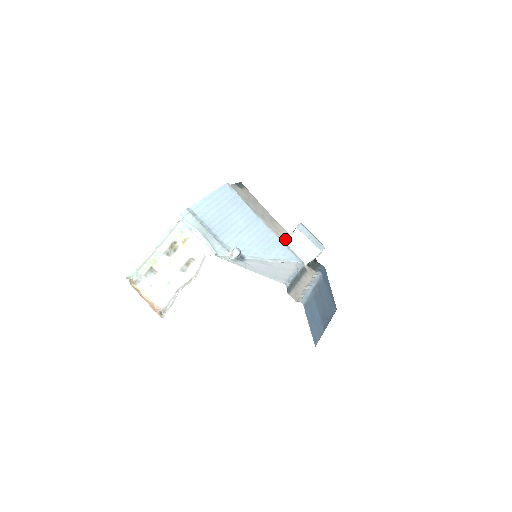
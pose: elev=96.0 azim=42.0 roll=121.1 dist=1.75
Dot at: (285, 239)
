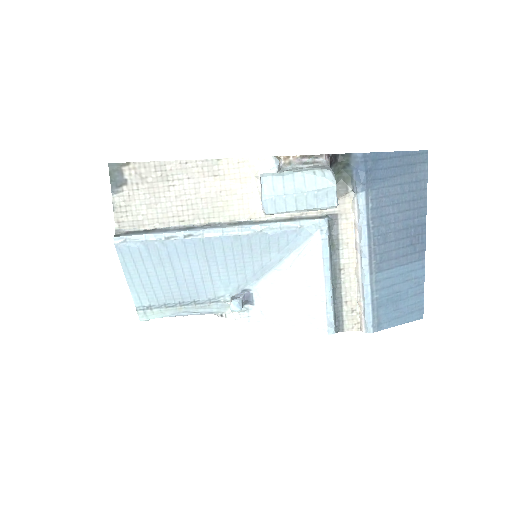
Dot at: occluded
